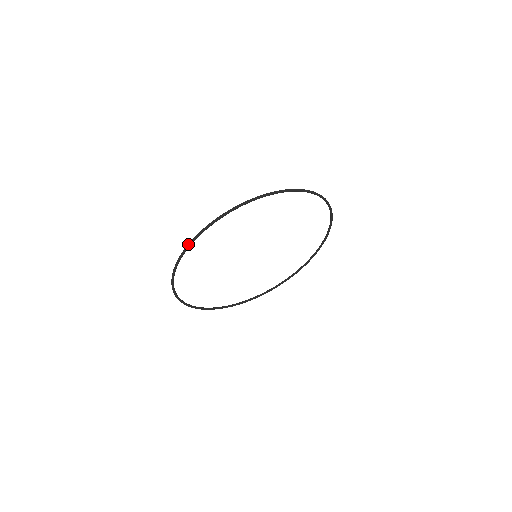
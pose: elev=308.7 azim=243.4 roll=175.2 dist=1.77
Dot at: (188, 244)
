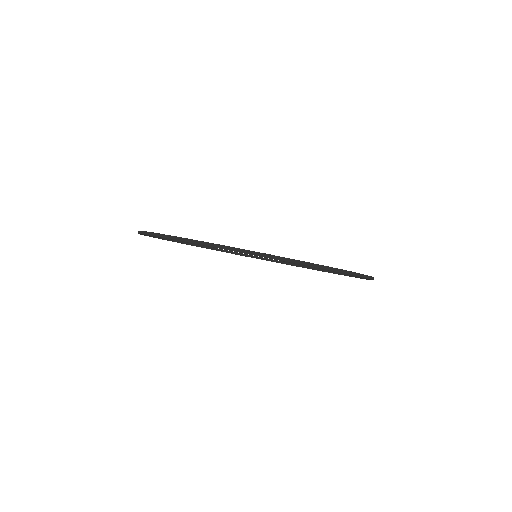
Dot at: (139, 231)
